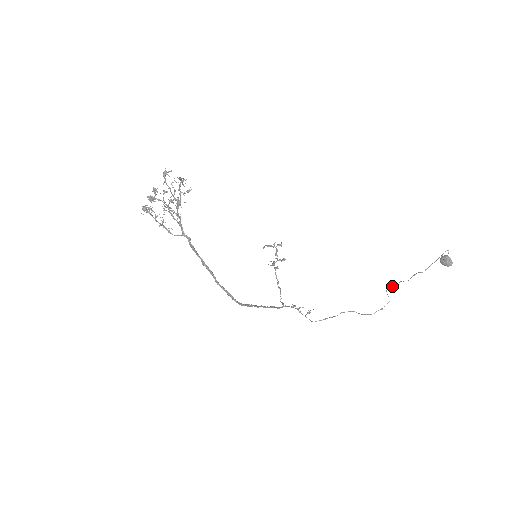
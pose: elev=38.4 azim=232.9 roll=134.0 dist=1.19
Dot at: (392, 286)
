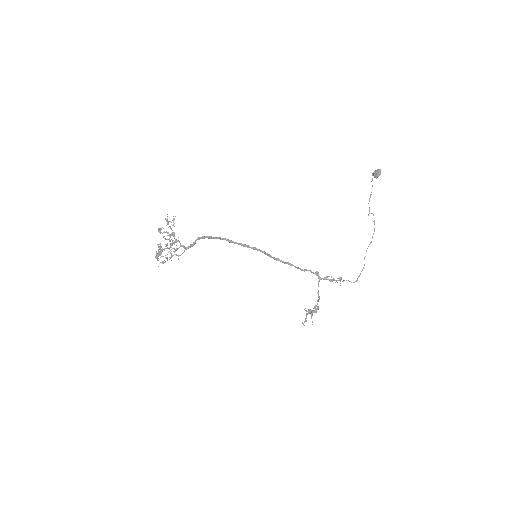
Dot at: (369, 212)
